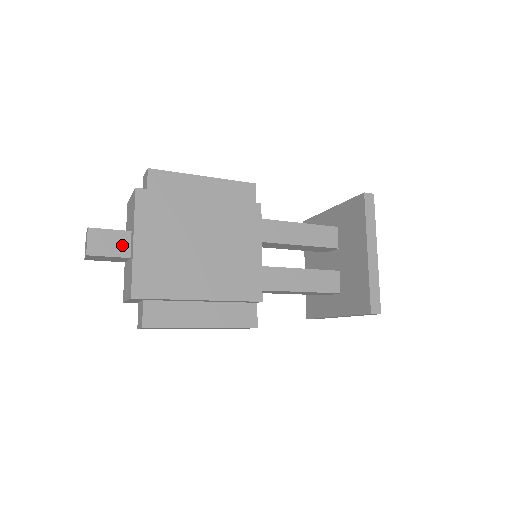
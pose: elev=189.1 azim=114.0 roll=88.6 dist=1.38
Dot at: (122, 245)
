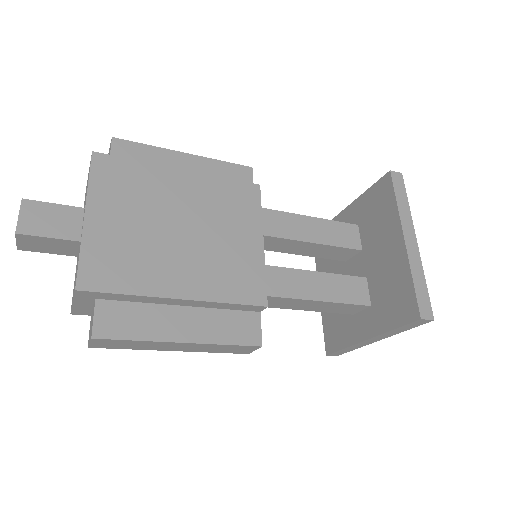
Dot at: (69, 224)
